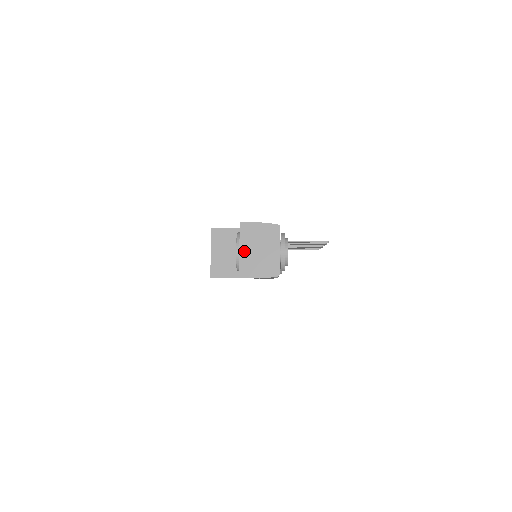
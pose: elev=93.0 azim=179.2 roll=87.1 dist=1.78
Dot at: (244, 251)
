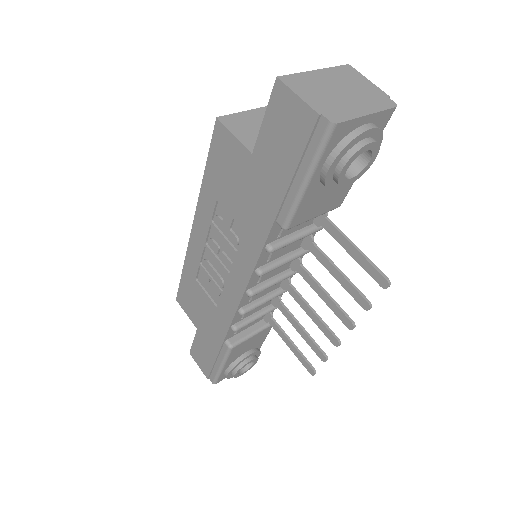
Dot at: (320, 75)
